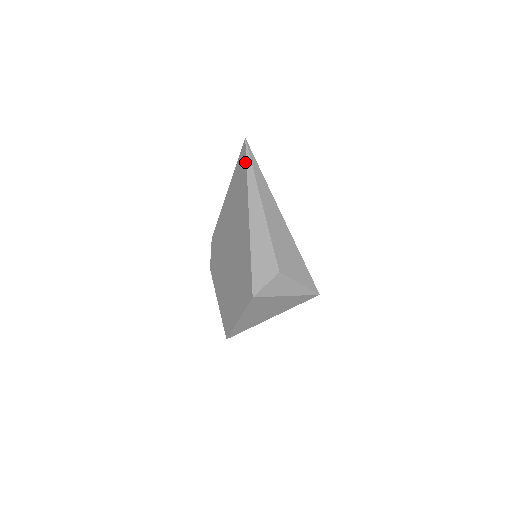
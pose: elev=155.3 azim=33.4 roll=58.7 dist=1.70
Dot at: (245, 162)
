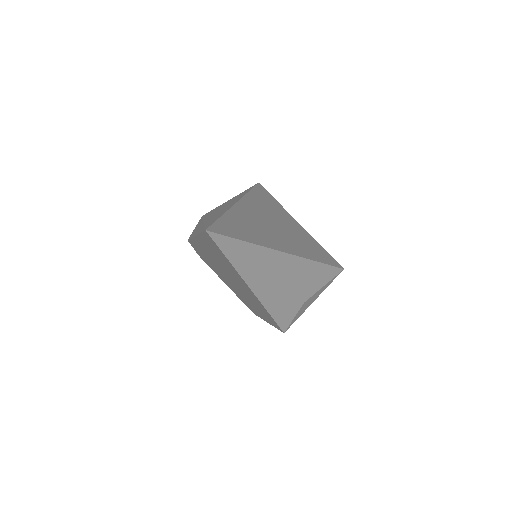
Dot at: (219, 250)
